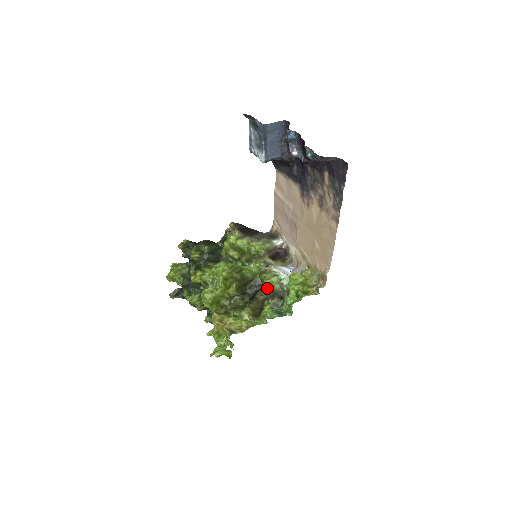
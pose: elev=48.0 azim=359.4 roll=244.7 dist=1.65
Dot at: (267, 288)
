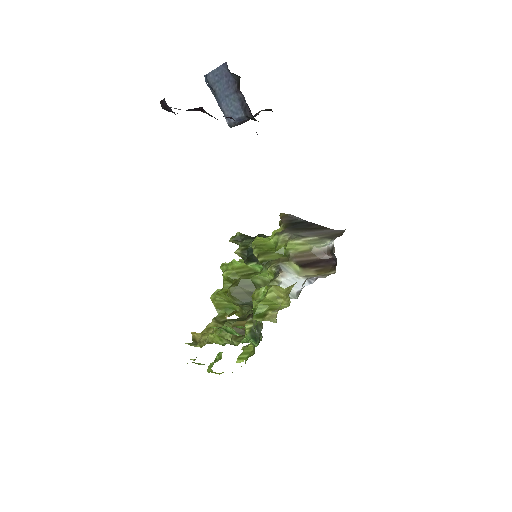
Dot at: (252, 301)
